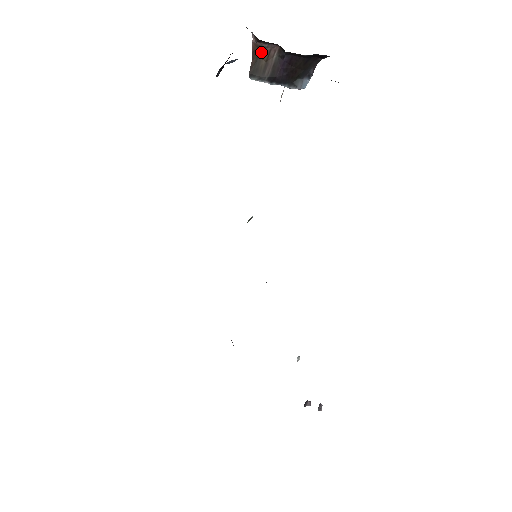
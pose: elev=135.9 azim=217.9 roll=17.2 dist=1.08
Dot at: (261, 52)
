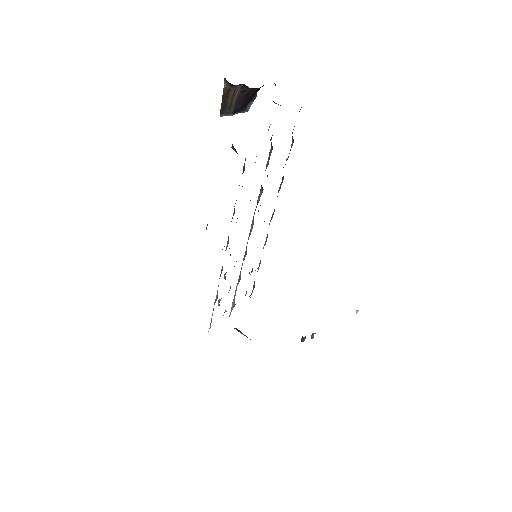
Dot at: (229, 93)
